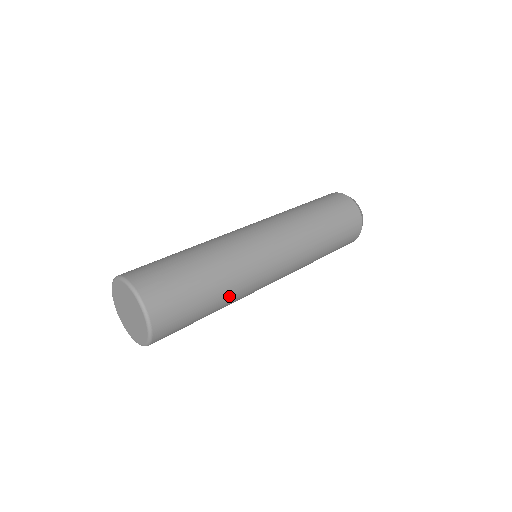
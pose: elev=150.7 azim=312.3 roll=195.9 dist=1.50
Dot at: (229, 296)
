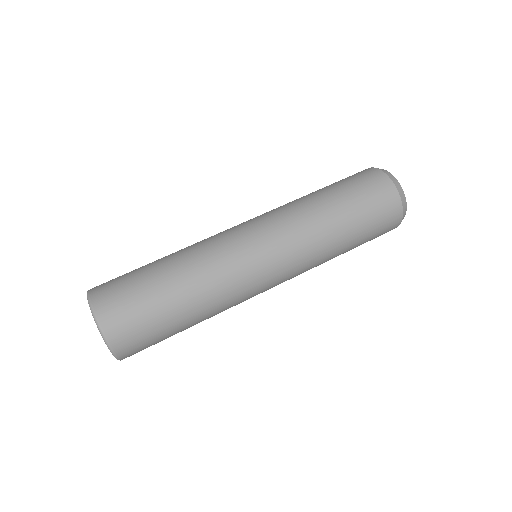
Dot at: occluded
